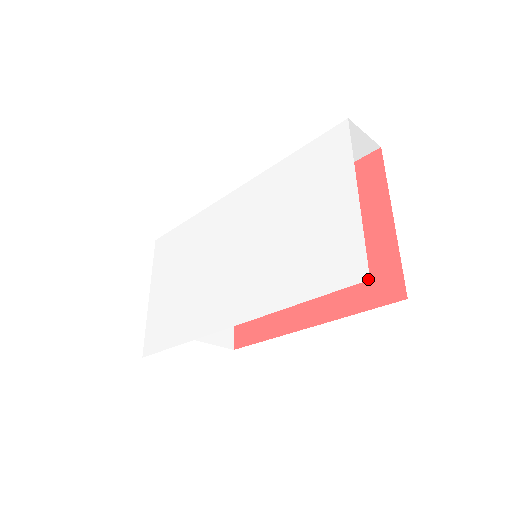
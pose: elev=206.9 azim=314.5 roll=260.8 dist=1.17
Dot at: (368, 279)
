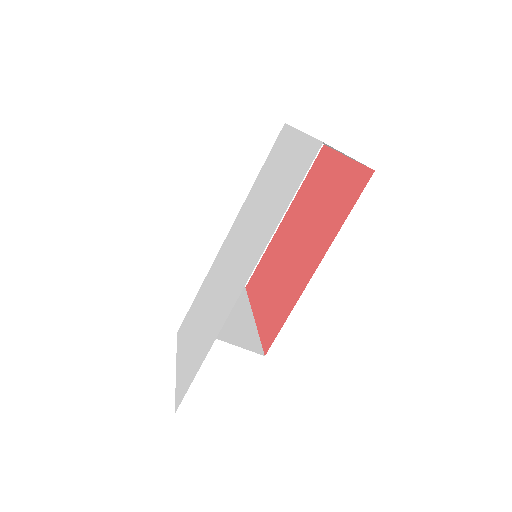
Dot at: occluded
